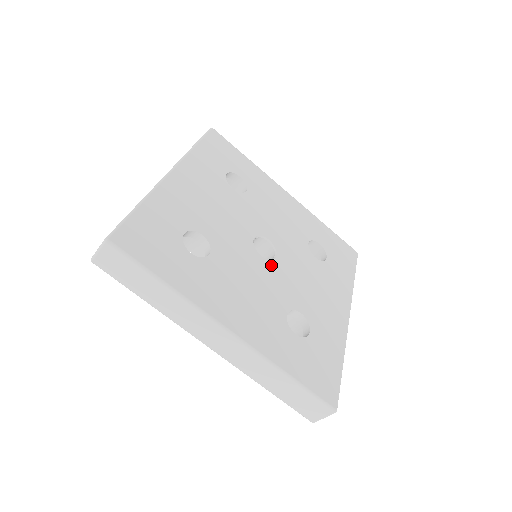
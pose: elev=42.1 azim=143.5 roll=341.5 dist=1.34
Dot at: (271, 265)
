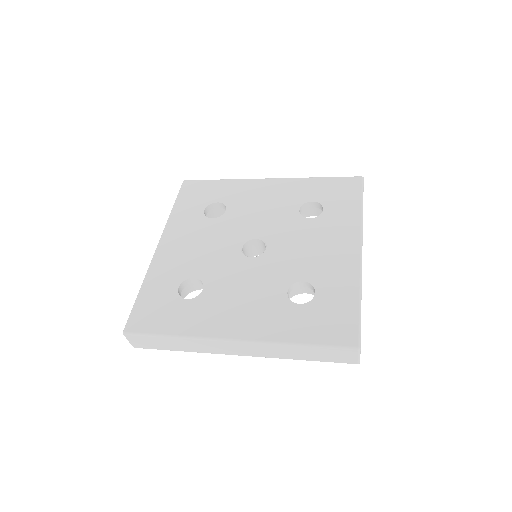
Dot at: (262, 259)
